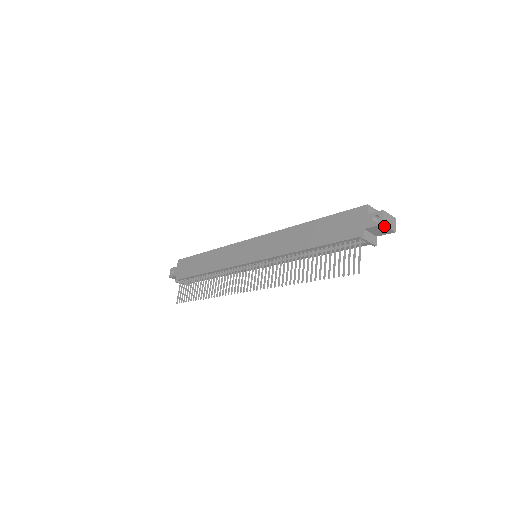
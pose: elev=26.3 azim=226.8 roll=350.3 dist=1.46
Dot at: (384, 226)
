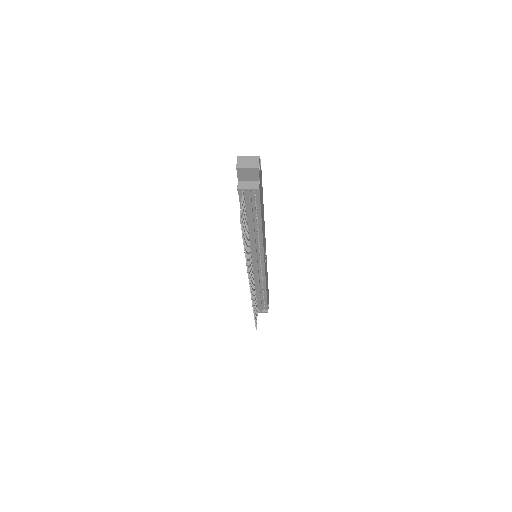
Dot at: (241, 168)
